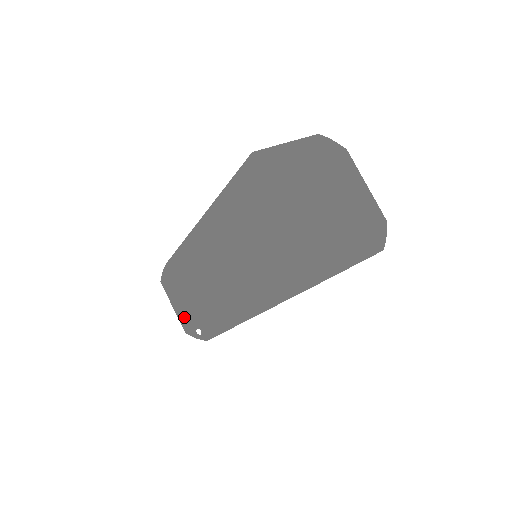
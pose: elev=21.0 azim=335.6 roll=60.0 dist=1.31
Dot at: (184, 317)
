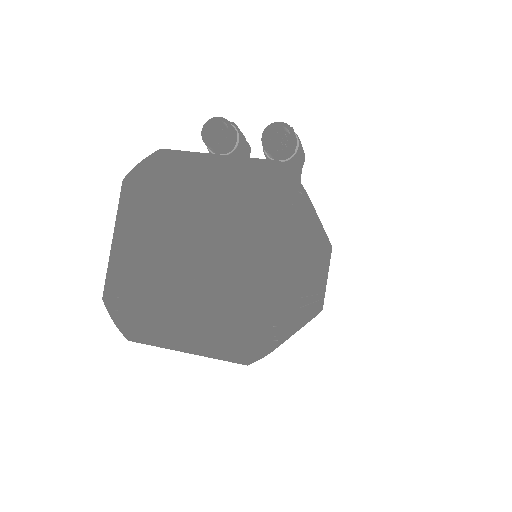
Dot at: occluded
